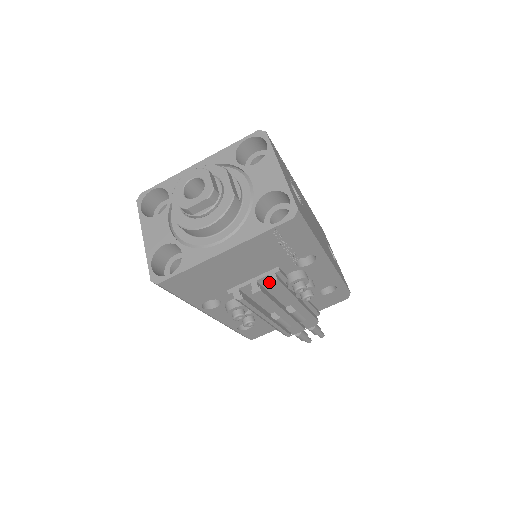
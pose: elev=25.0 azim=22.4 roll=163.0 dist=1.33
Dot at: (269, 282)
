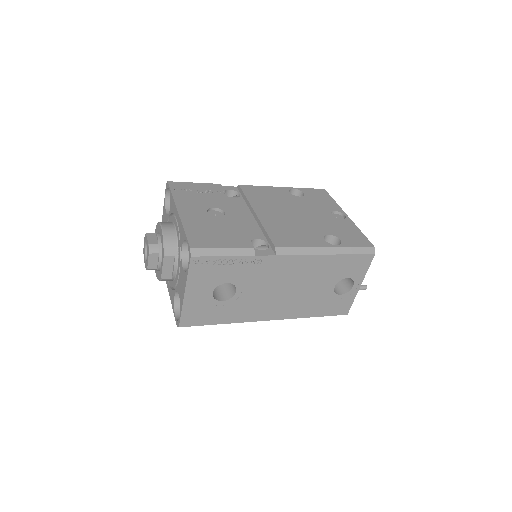
Dot at: occluded
